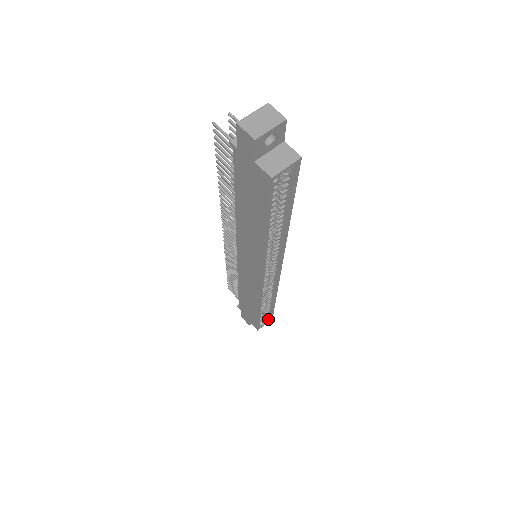
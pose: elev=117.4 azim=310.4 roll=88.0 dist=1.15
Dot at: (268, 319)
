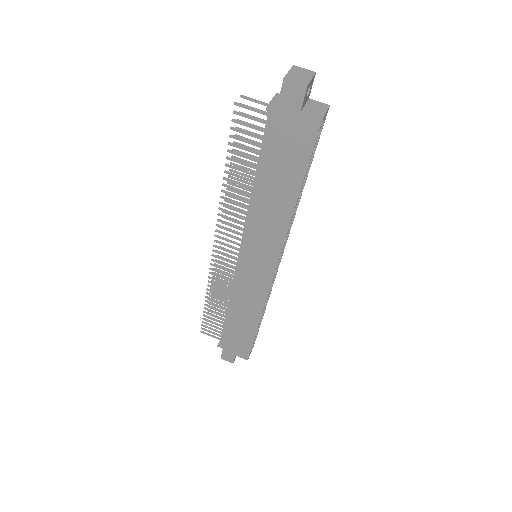
Dot at: (253, 344)
